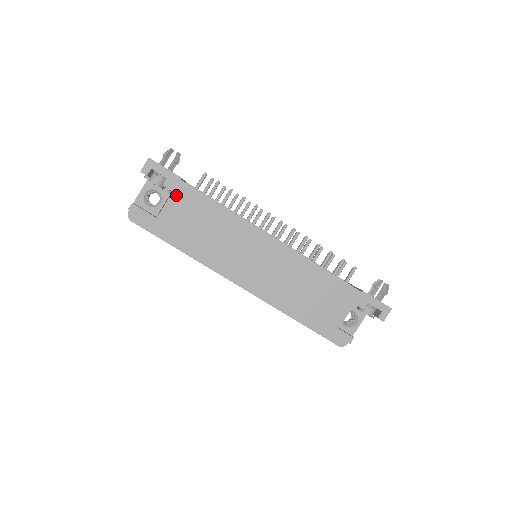
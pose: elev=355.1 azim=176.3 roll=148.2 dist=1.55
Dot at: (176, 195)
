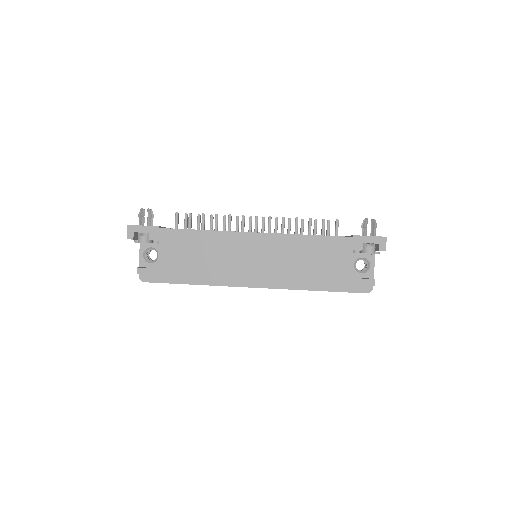
Dot at: (163, 242)
